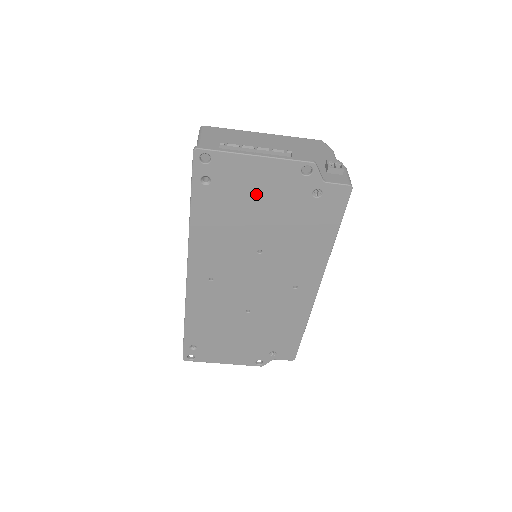
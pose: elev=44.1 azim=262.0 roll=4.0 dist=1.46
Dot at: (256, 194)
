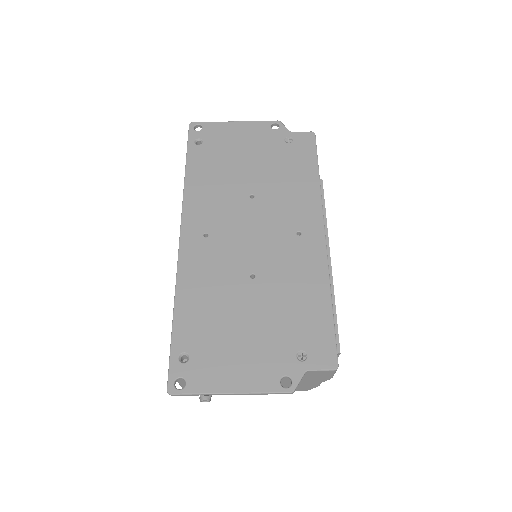
Dot at: (240, 147)
